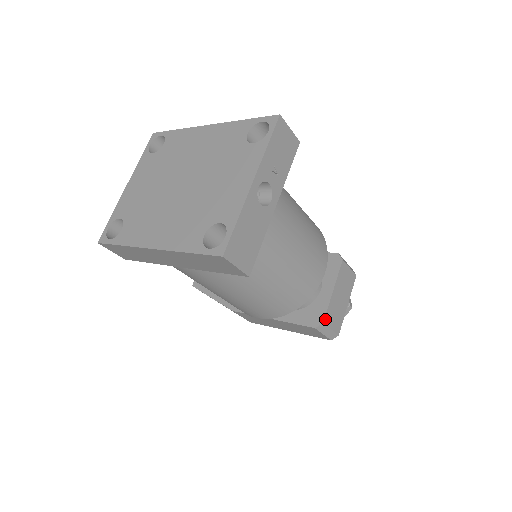
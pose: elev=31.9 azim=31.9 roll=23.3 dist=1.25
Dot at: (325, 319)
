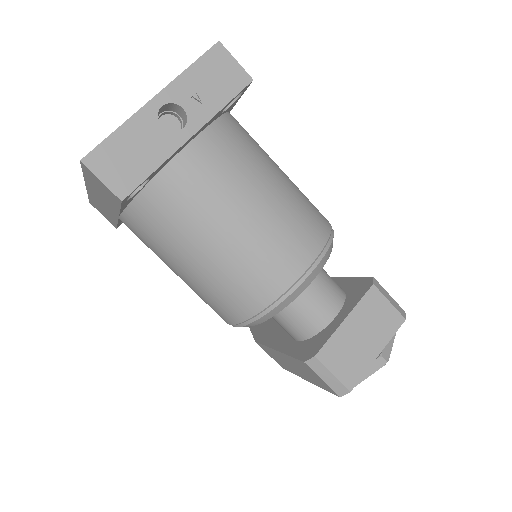
Dot at: (320, 353)
